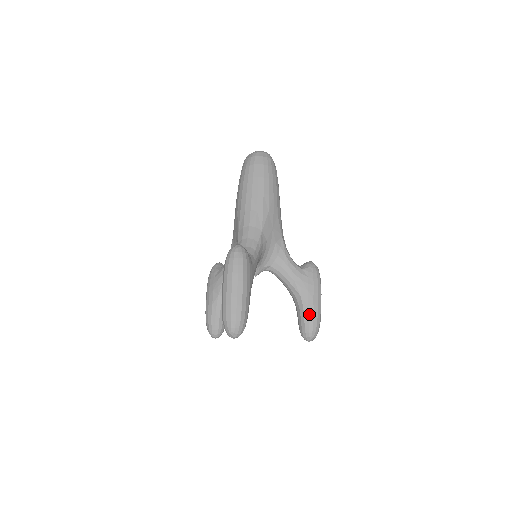
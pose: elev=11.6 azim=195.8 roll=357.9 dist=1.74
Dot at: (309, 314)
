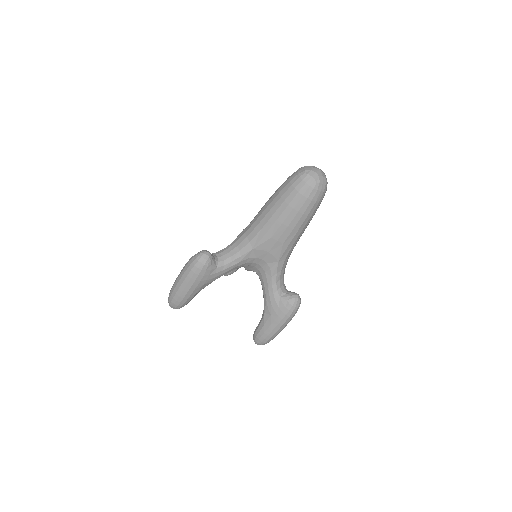
Dot at: (261, 330)
